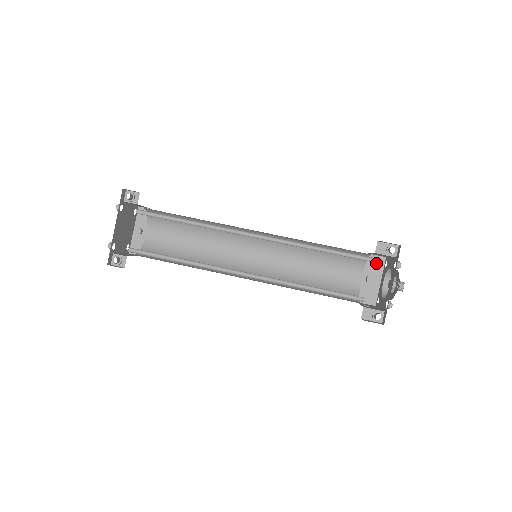
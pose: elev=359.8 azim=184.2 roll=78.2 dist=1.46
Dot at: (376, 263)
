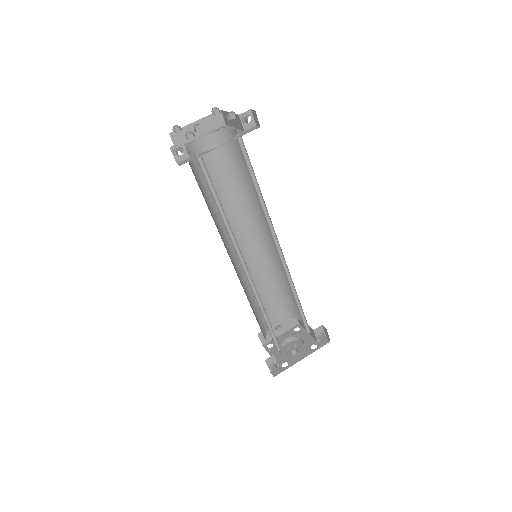
Dot at: (291, 322)
